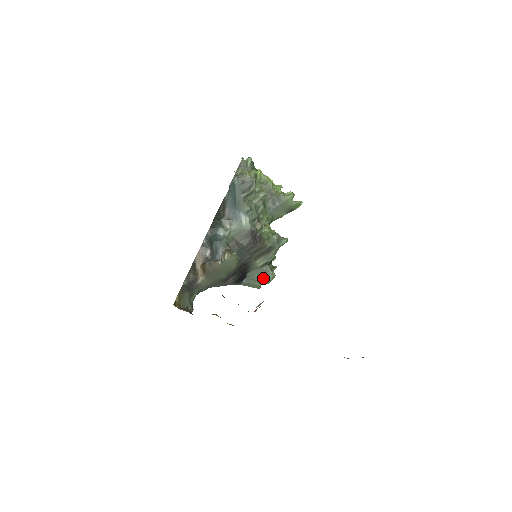
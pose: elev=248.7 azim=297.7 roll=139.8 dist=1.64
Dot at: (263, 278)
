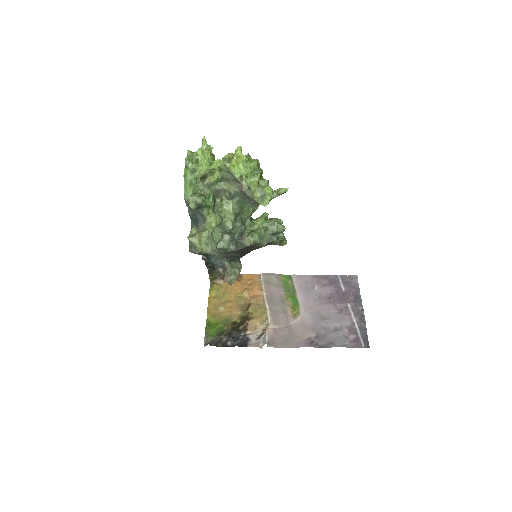
Dot at: occluded
